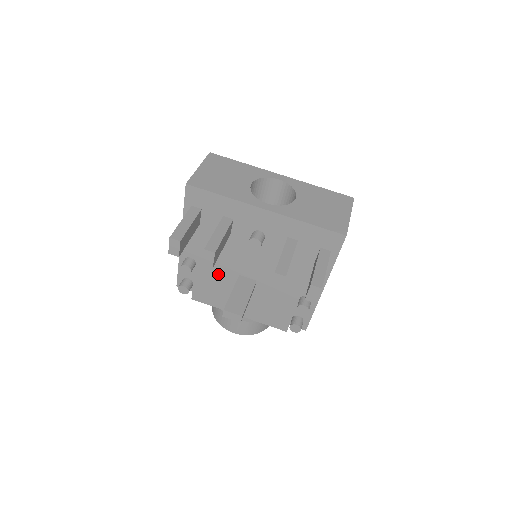
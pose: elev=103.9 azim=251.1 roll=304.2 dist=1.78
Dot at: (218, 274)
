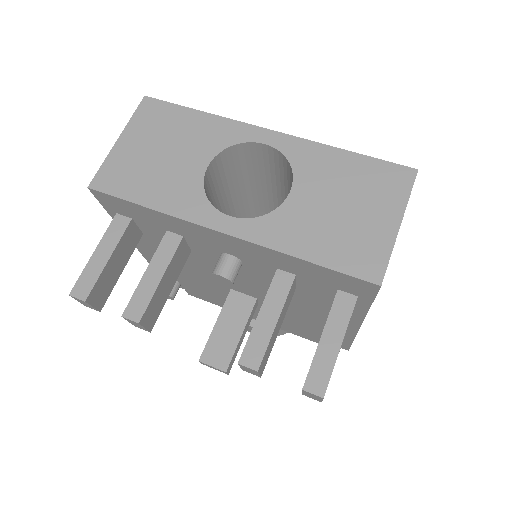
Dot at: (203, 282)
